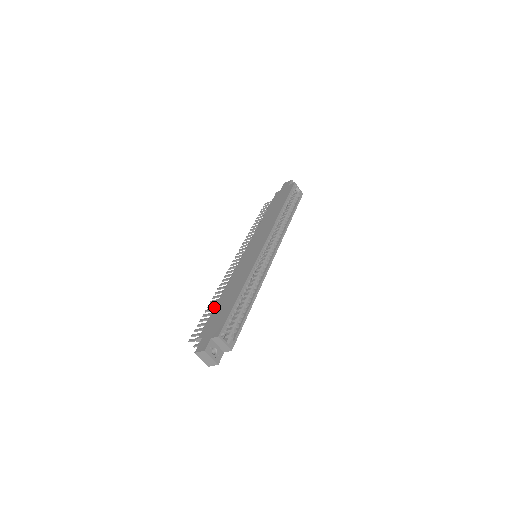
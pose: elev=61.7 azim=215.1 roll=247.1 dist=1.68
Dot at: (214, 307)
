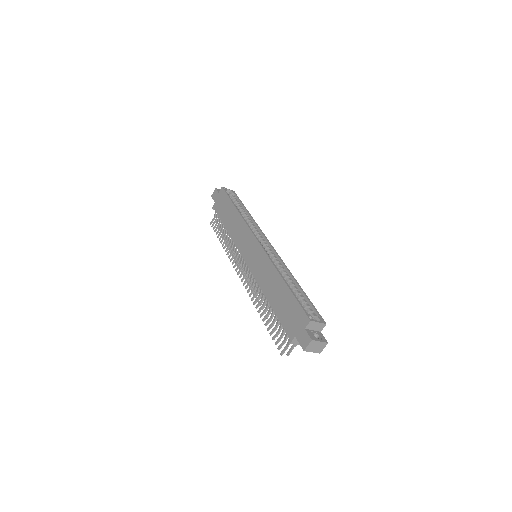
Dot at: (274, 312)
